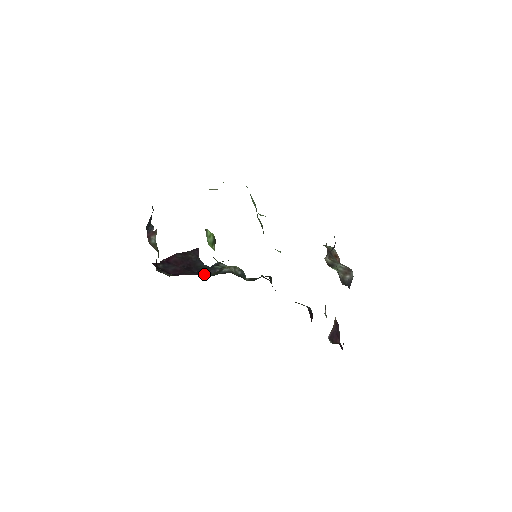
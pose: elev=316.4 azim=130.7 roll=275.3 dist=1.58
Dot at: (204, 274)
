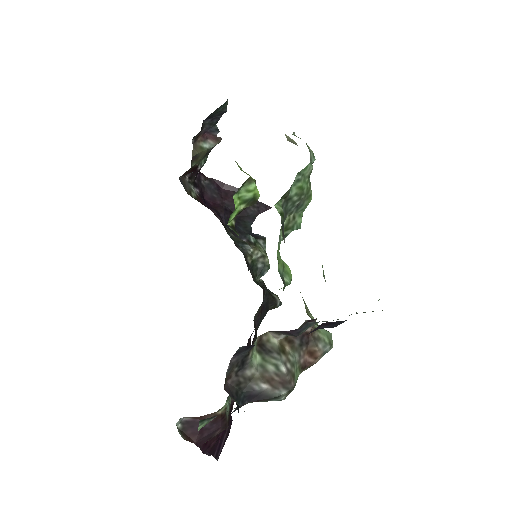
Dot at: (228, 229)
